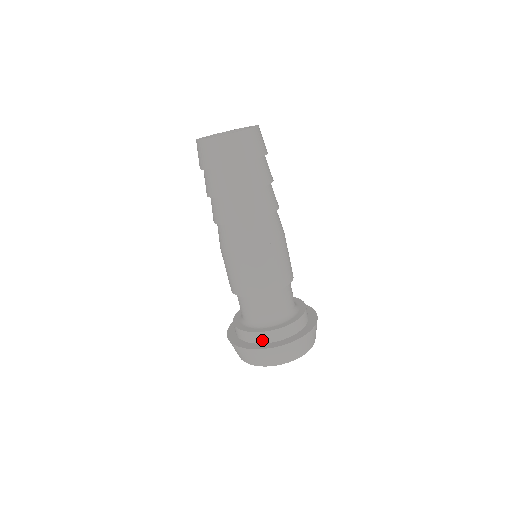
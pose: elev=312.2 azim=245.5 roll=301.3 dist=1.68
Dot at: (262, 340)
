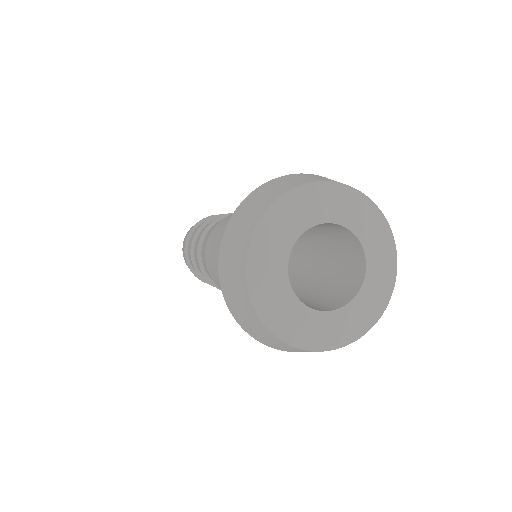
Dot at: occluded
